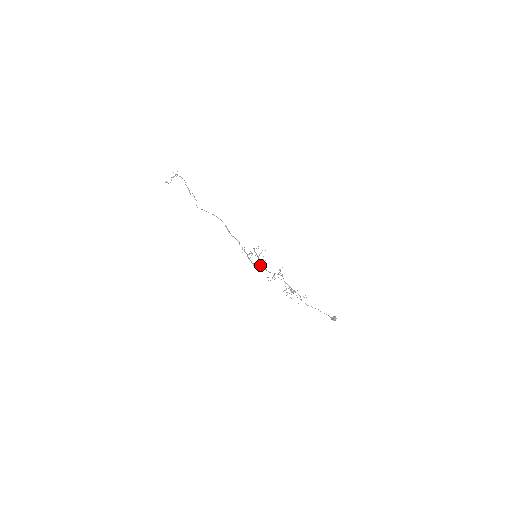
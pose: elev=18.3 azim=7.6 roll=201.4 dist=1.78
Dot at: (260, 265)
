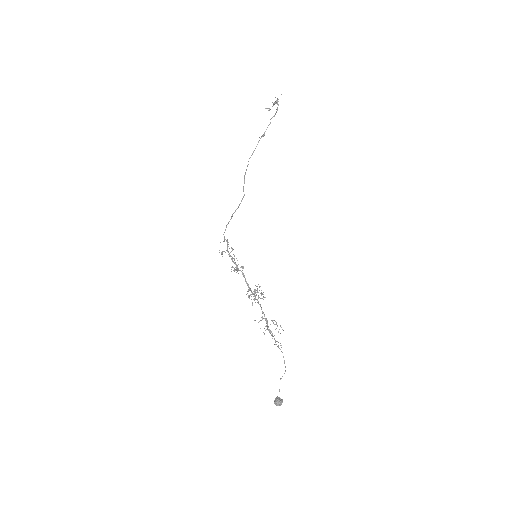
Dot at: occluded
